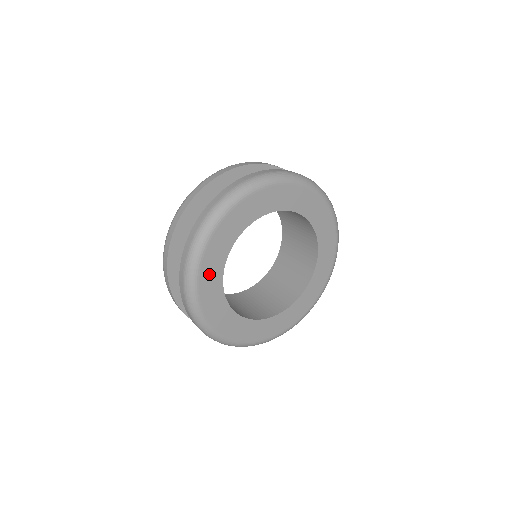
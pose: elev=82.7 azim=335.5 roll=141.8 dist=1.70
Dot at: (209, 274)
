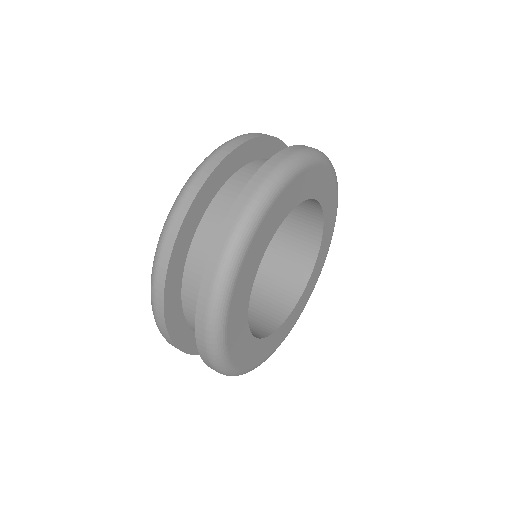
Dot at: (277, 210)
